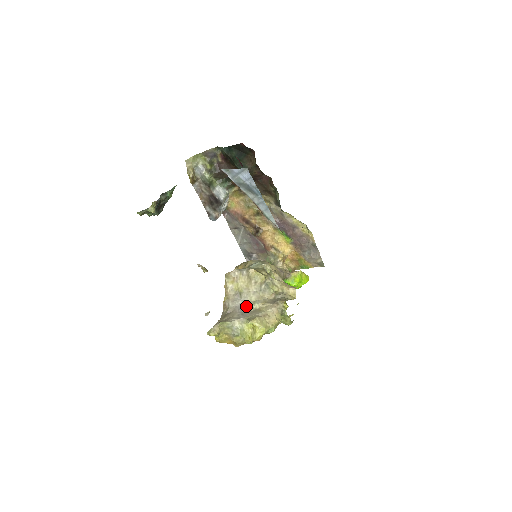
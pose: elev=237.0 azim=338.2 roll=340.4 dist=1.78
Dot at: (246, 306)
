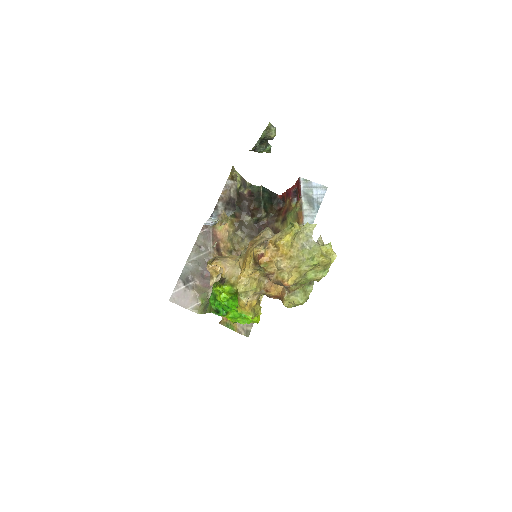
Dot at: occluded
